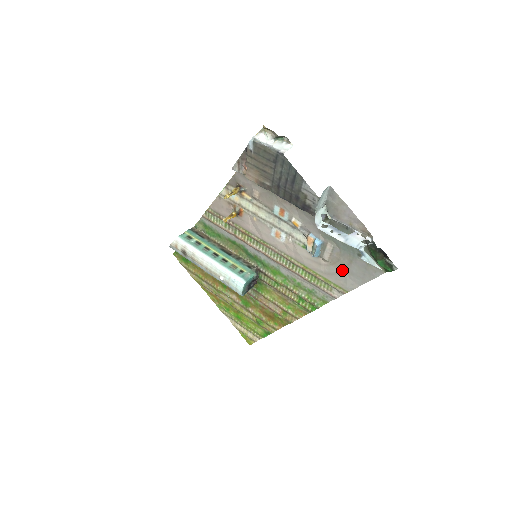
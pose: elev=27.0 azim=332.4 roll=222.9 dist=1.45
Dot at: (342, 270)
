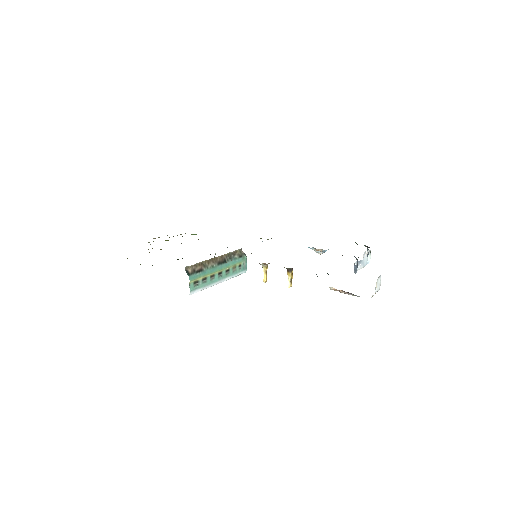
Dot at: occluded
